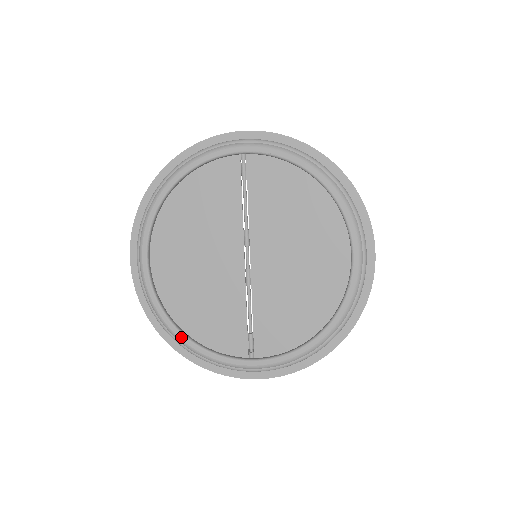
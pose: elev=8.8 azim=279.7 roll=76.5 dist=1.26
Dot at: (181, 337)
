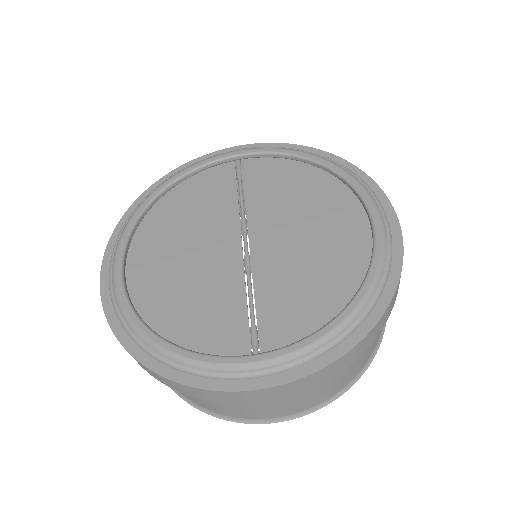
Dot at: (154, 339)
